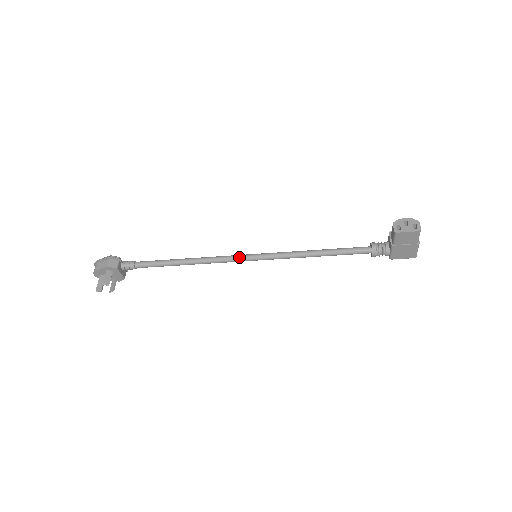
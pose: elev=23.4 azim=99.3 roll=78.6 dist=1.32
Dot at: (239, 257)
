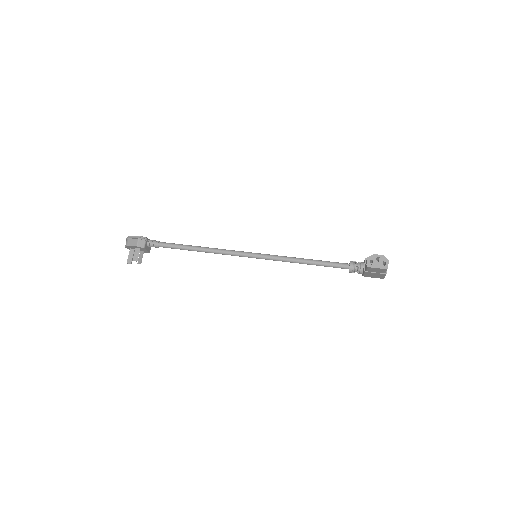
Dot at: (242, 254)
